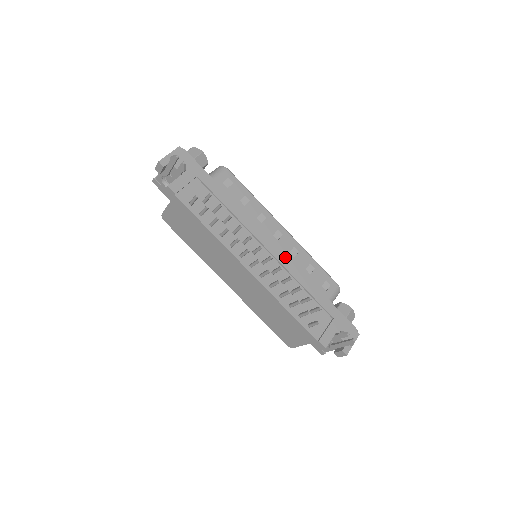
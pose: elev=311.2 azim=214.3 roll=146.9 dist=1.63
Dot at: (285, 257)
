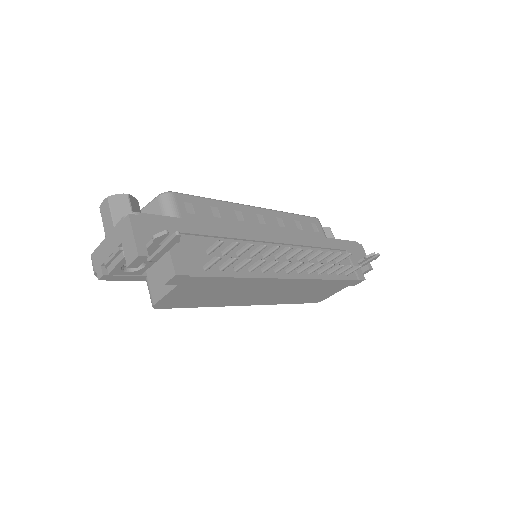
Dot at: (290, 235)
